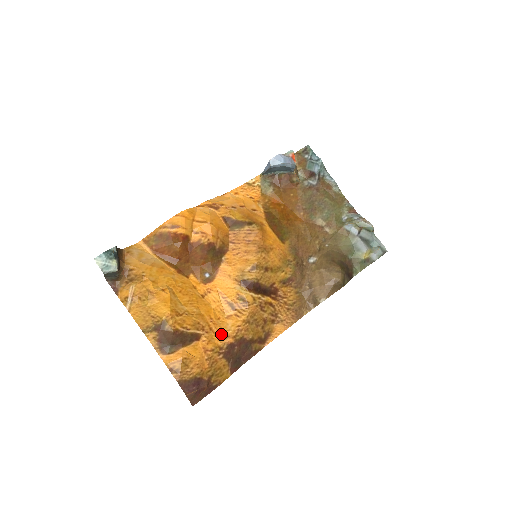
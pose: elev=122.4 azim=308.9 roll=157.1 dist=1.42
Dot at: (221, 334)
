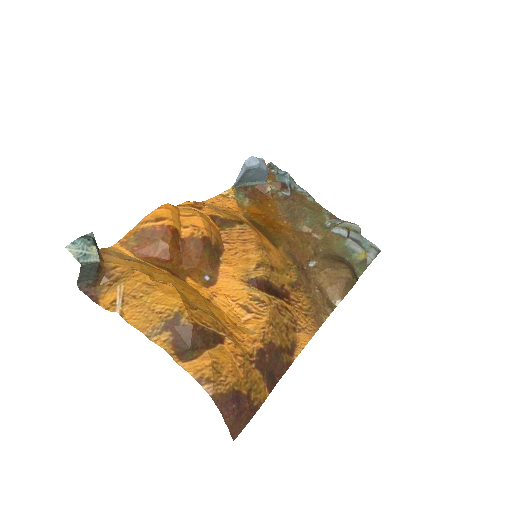
Dot at: (245, 338)
